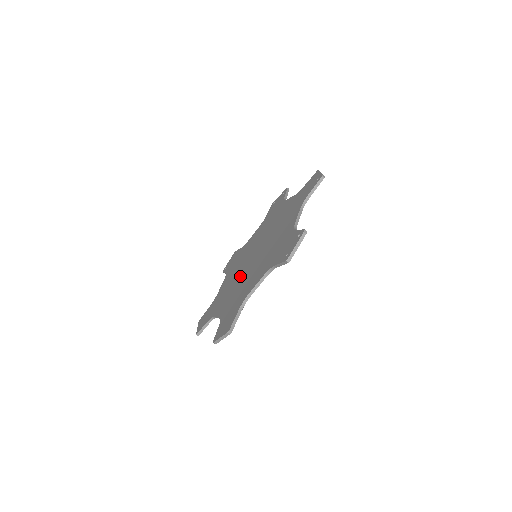
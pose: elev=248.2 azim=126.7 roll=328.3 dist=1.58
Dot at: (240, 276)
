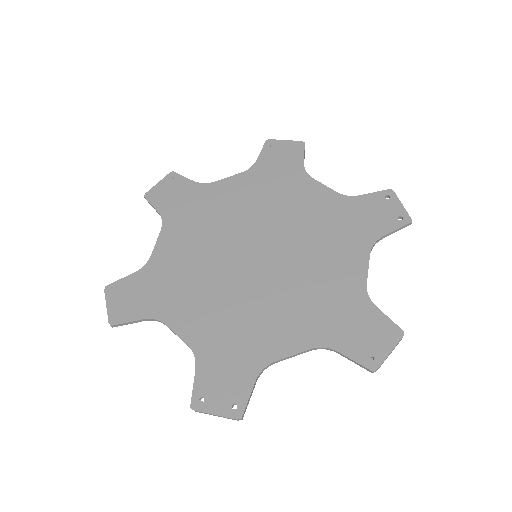
Dot at: (221, 244)
